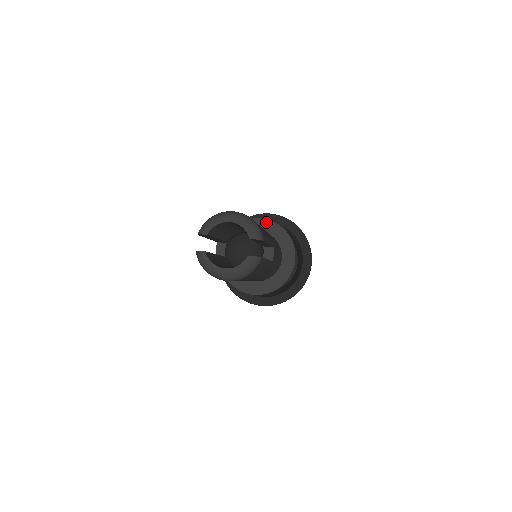
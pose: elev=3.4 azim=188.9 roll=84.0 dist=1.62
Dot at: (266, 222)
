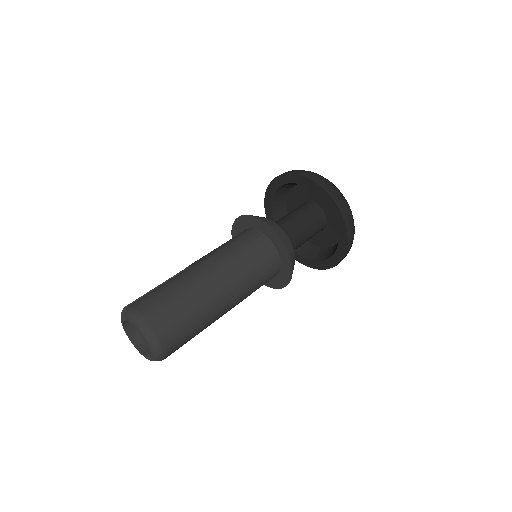
Dot at: (285, 251)
